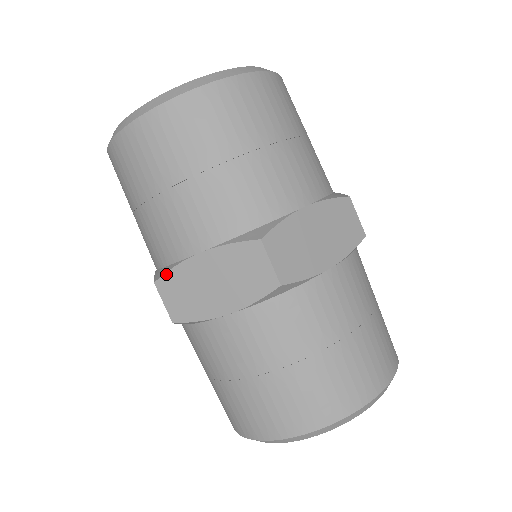
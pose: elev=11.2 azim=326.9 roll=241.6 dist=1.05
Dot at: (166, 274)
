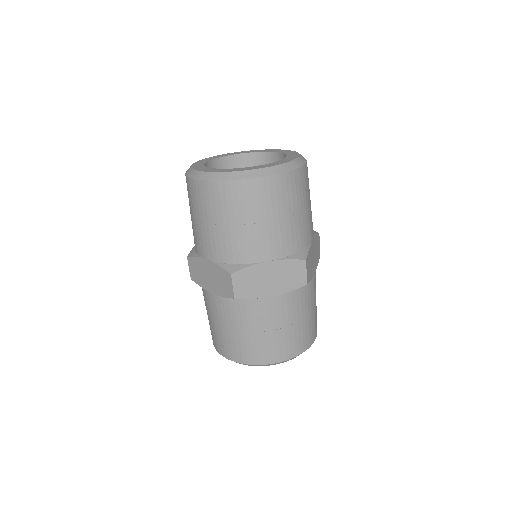
Dot at: (242, 270)
